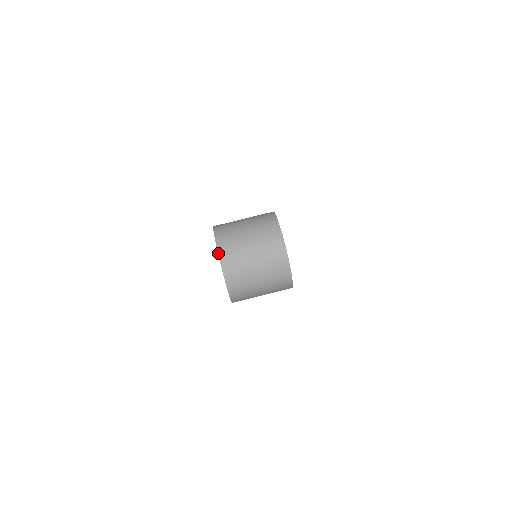
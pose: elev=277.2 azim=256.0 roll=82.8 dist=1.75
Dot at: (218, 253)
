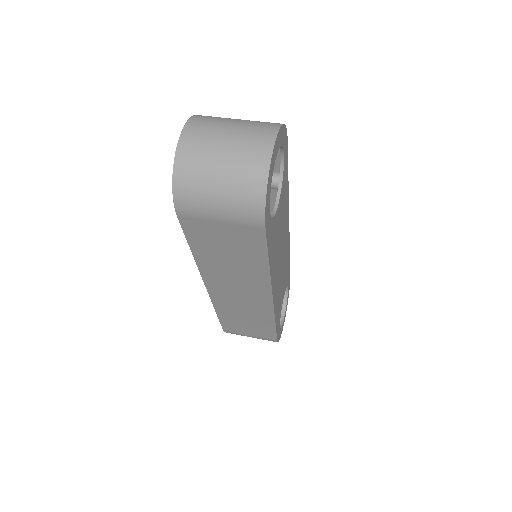
Dot at: (187, 121)
